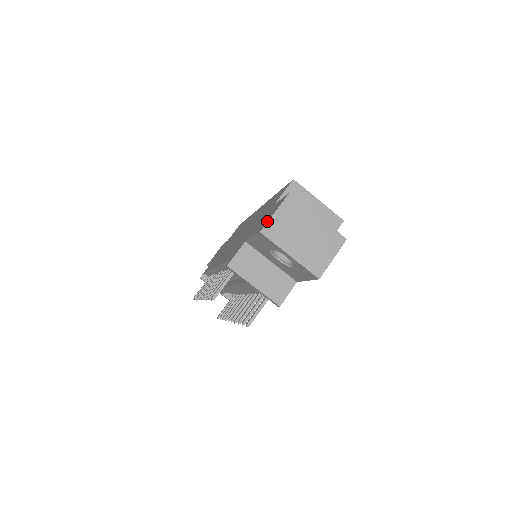
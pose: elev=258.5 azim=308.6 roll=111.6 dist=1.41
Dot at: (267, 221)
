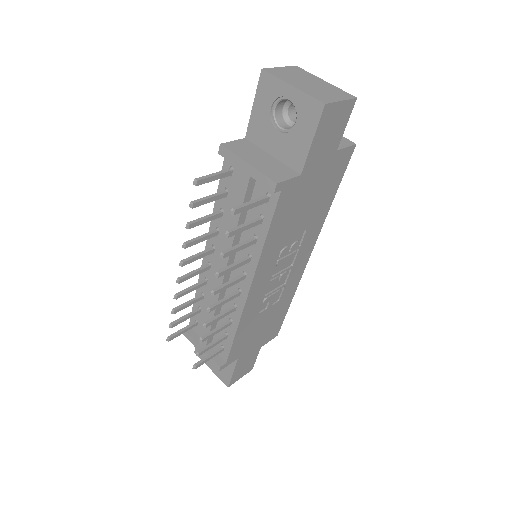
Dot at: occluded
